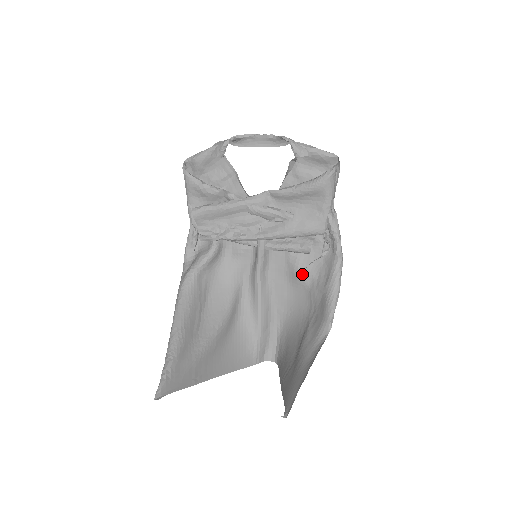
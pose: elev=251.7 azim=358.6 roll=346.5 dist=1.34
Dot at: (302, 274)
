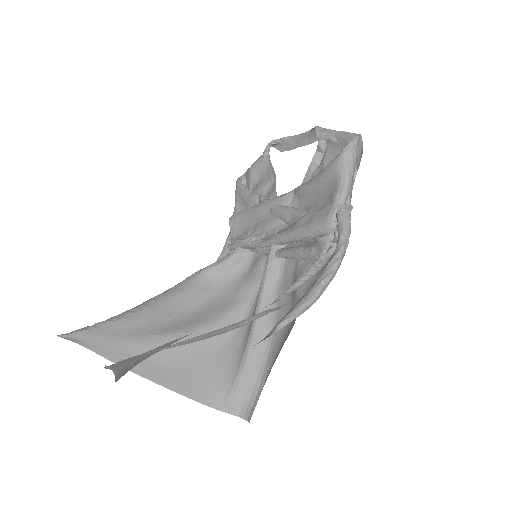
Dot at: (300, 288)
